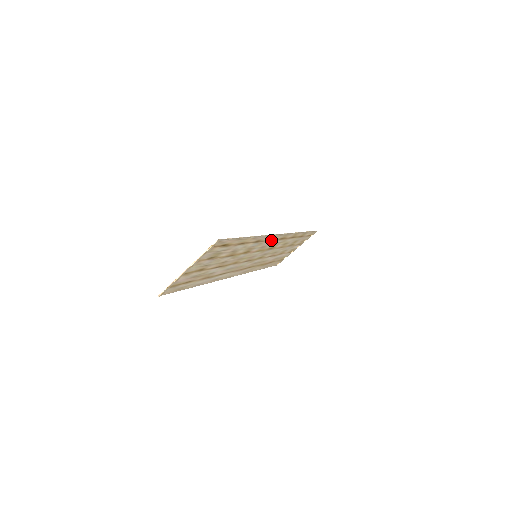
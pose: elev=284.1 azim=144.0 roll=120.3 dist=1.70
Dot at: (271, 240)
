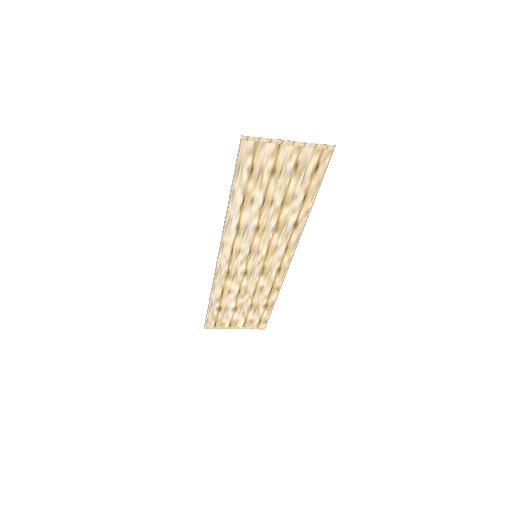
Dot at: (284, 252)
